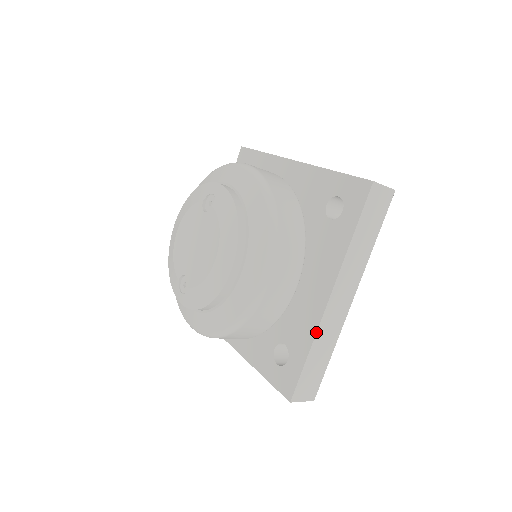
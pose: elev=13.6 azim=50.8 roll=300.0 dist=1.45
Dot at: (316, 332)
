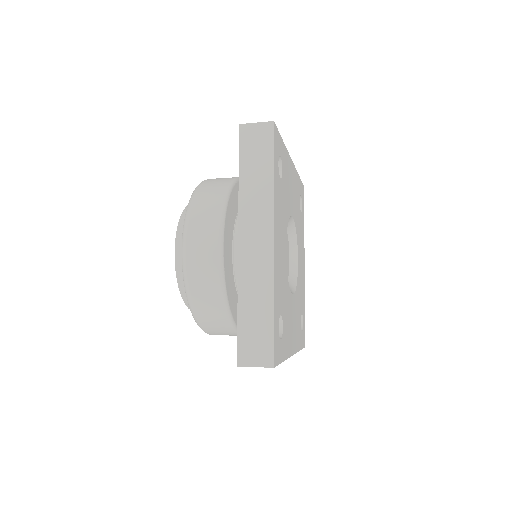
Dot at: occluded
